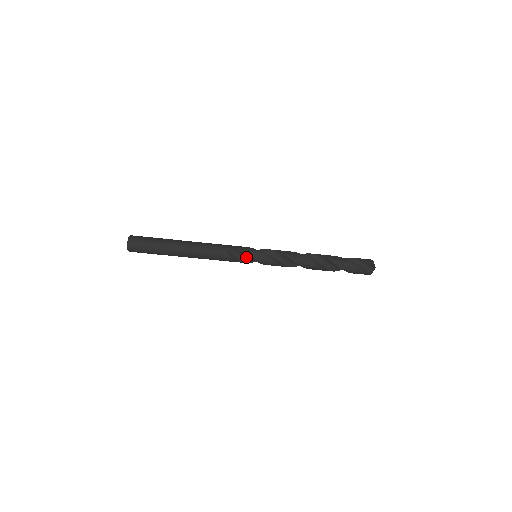
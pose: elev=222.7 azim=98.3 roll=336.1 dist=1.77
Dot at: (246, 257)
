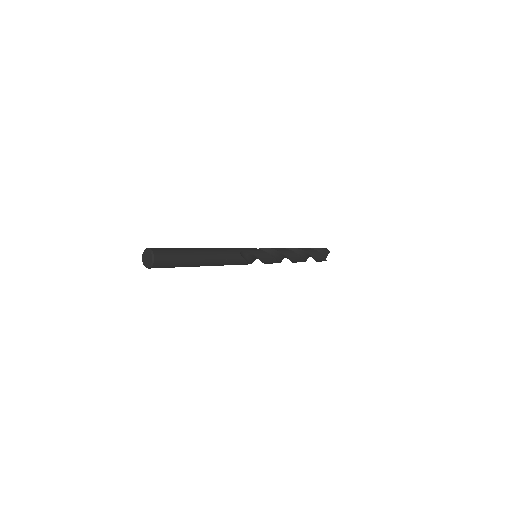
Dot at: (250, 258)
